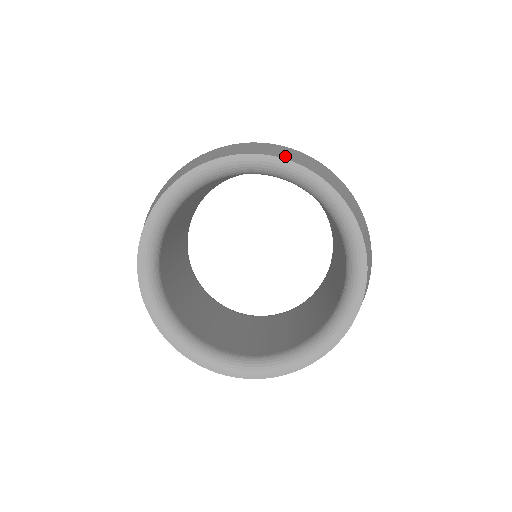
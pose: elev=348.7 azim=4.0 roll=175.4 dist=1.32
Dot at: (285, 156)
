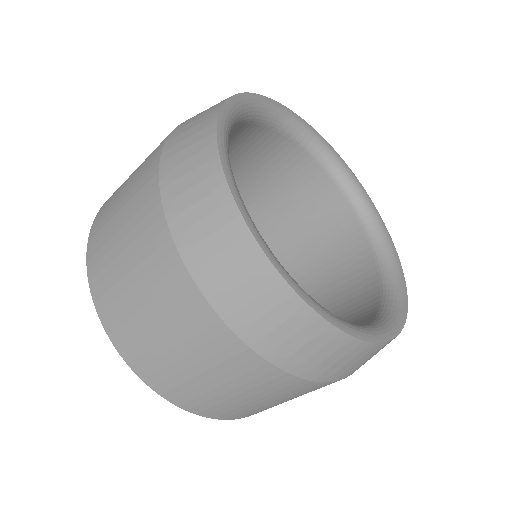
Dot at: occluded
